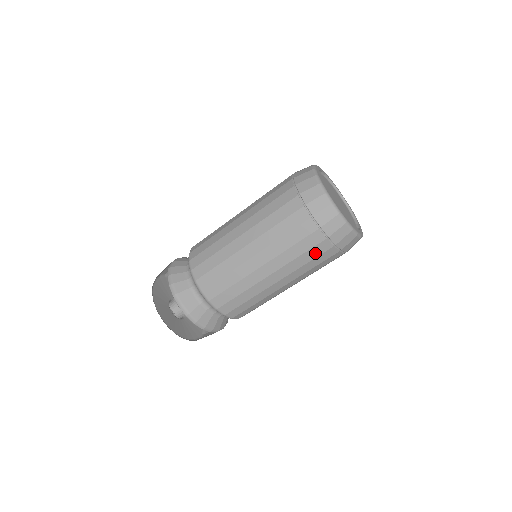
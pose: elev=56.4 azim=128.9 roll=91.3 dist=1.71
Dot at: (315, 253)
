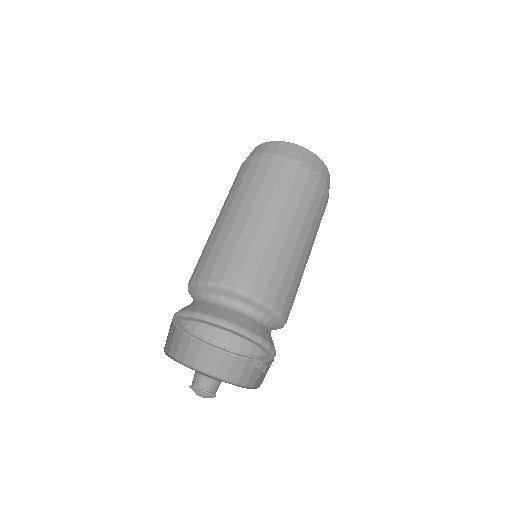
Dot at: (275, 173)
